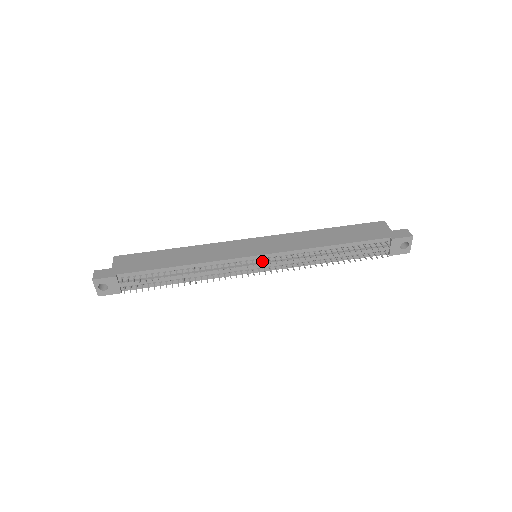
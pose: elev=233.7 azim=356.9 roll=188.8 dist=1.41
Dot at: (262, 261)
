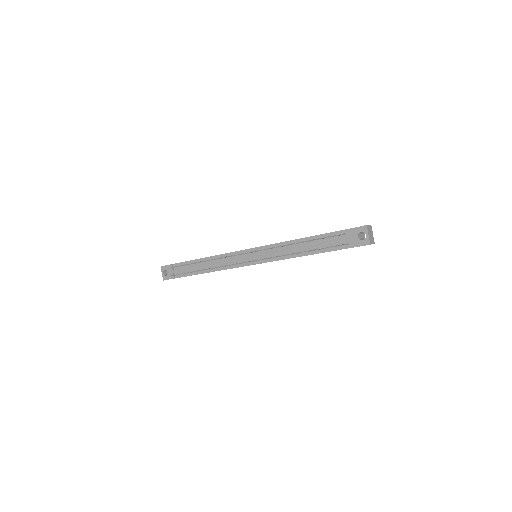
Dot at: (252, 254)
